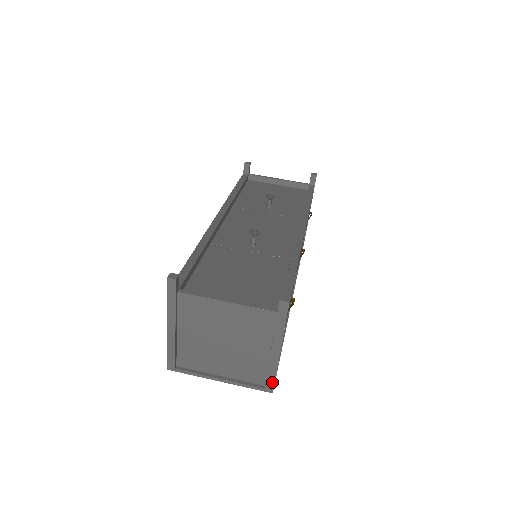
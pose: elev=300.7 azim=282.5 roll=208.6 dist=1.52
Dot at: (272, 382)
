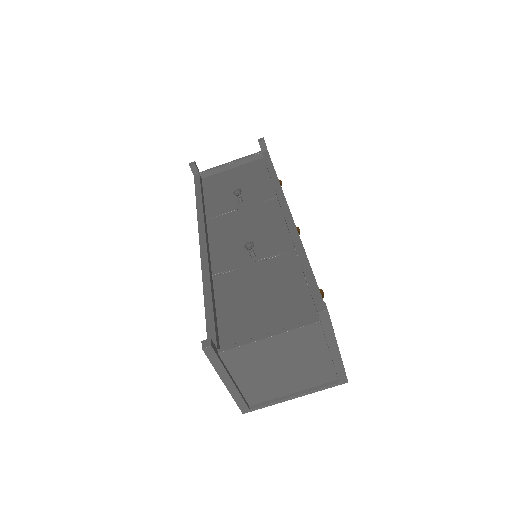
Dot at: (343, 375)
